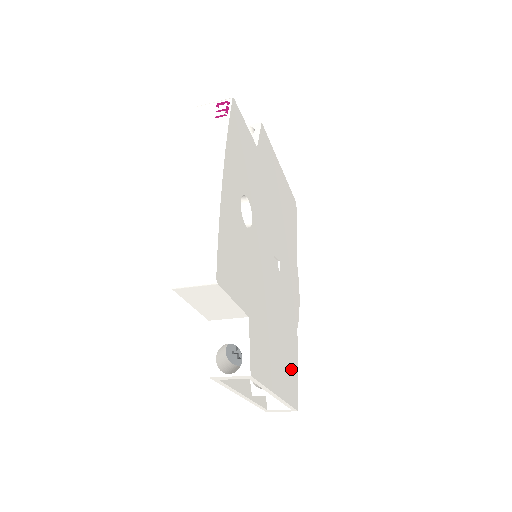
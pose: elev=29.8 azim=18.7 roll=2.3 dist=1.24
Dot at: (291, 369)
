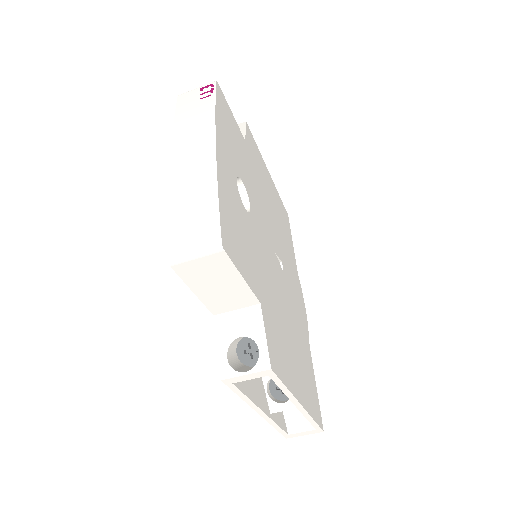
Dot at: (310, 381)
